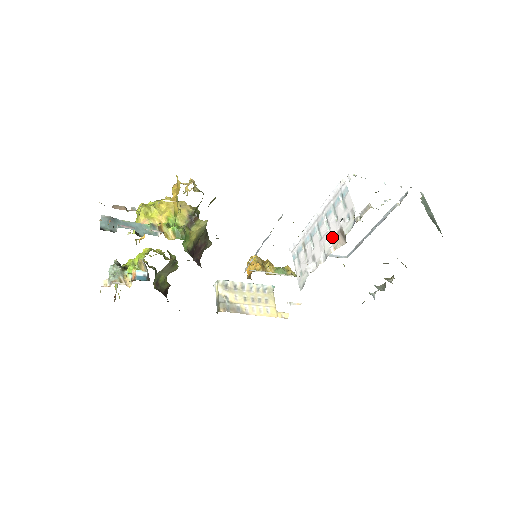
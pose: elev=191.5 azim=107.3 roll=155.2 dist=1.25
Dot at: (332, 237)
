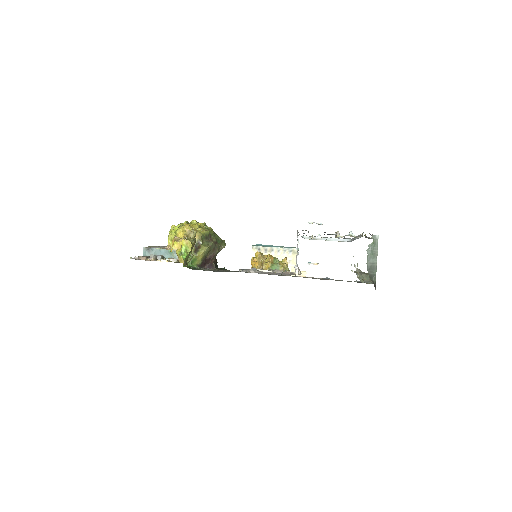
Dot at: occluded
